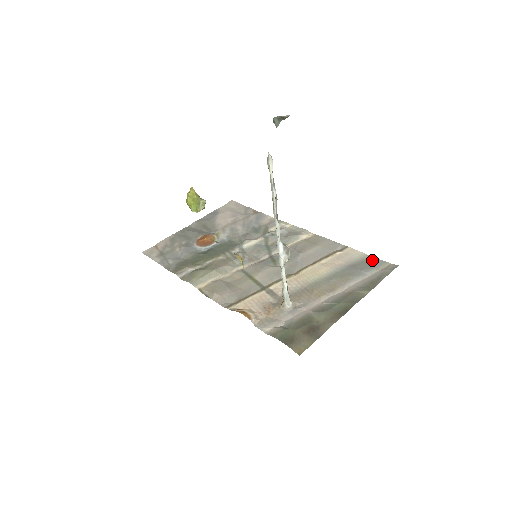
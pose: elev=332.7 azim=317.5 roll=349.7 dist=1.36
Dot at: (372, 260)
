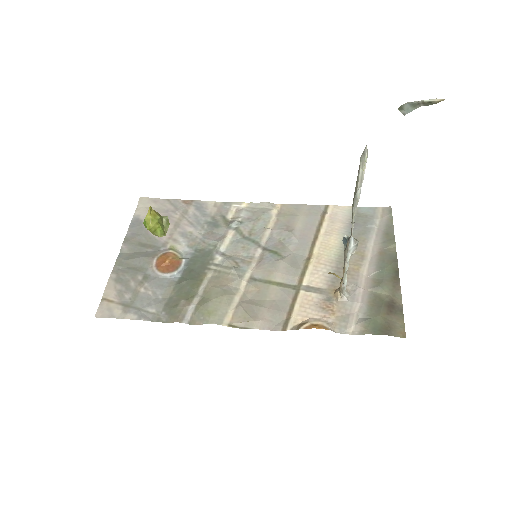
Dot at: (363, 210)
